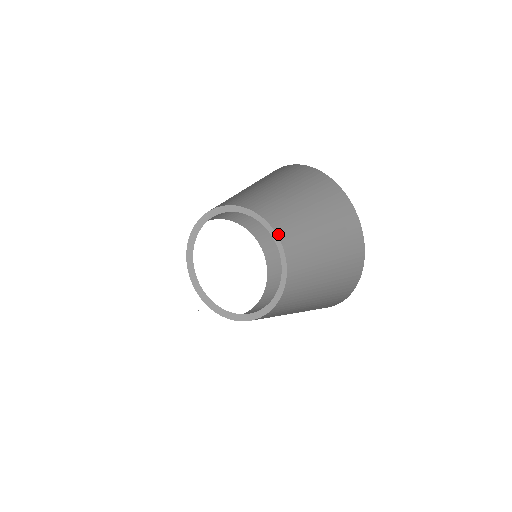
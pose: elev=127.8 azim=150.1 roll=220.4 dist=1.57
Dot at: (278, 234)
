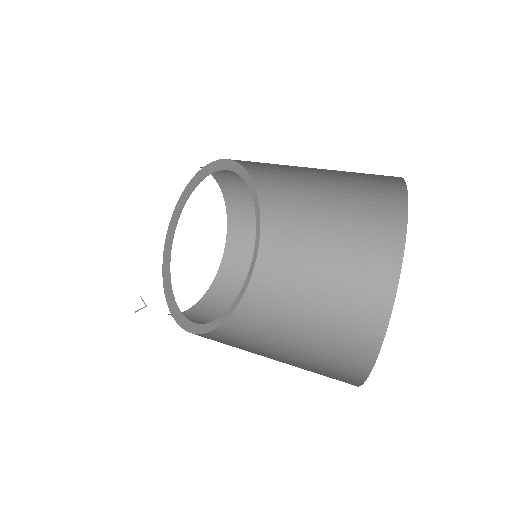
Dot at: (262, 211)
